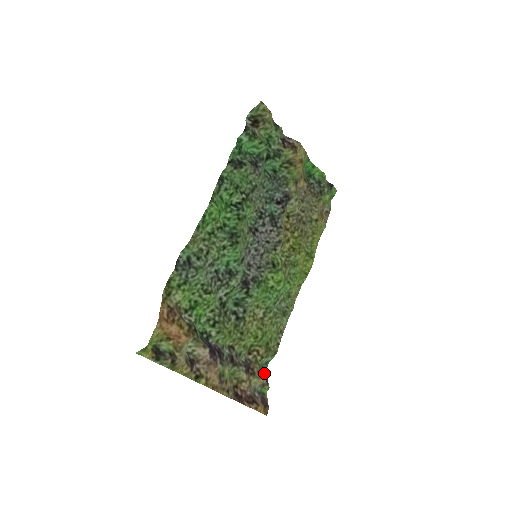
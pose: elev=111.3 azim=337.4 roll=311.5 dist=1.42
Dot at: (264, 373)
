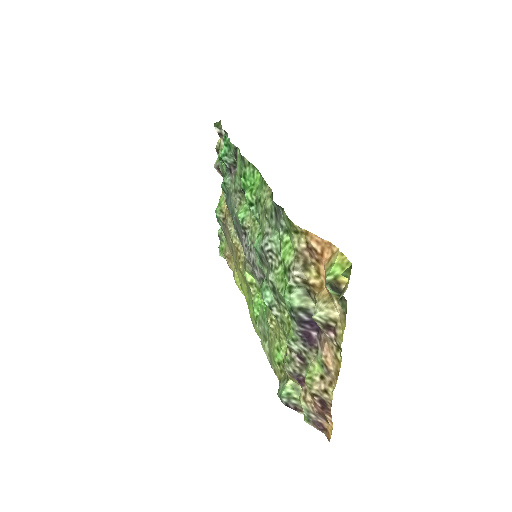
Dot at: (300, 393)
